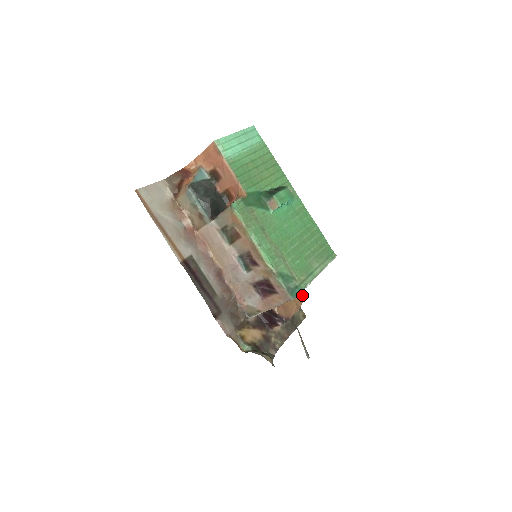
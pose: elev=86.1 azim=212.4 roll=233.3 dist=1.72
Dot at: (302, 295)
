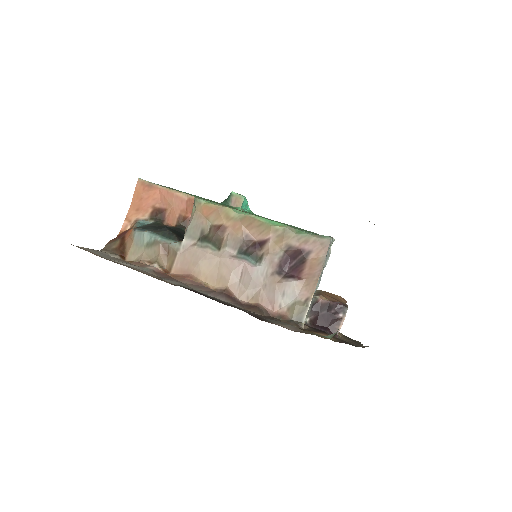
Dot at: occluded
